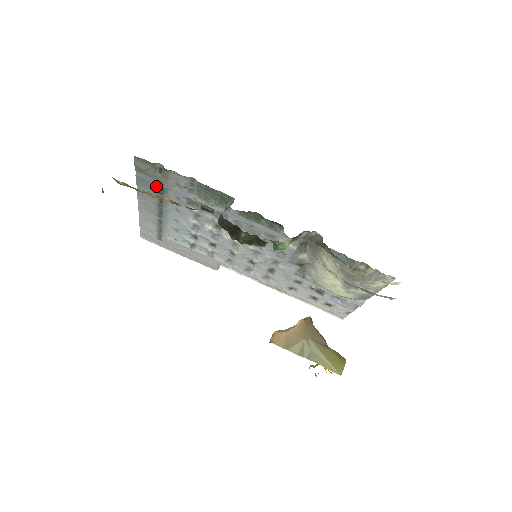
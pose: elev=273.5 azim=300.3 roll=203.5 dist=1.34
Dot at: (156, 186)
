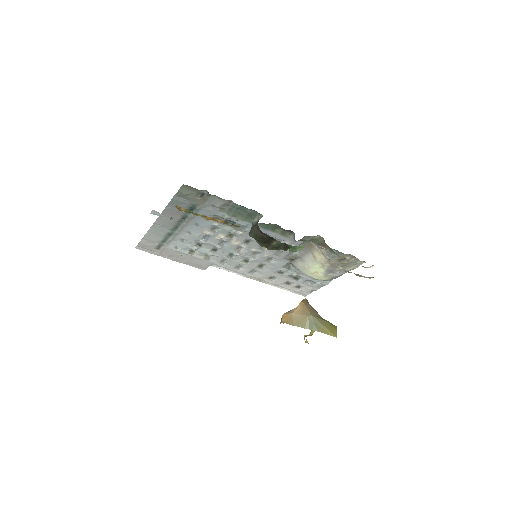
Dot at: (188, 207)
